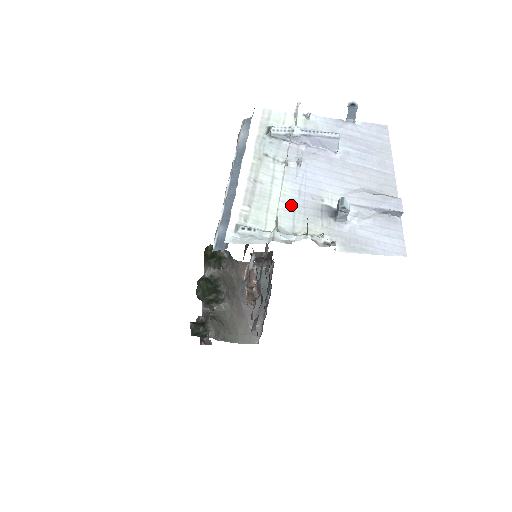
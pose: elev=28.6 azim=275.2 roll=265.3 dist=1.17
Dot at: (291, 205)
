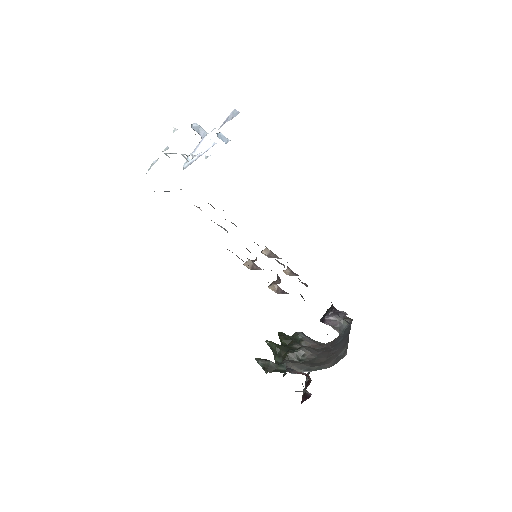
Dot at: occluded
